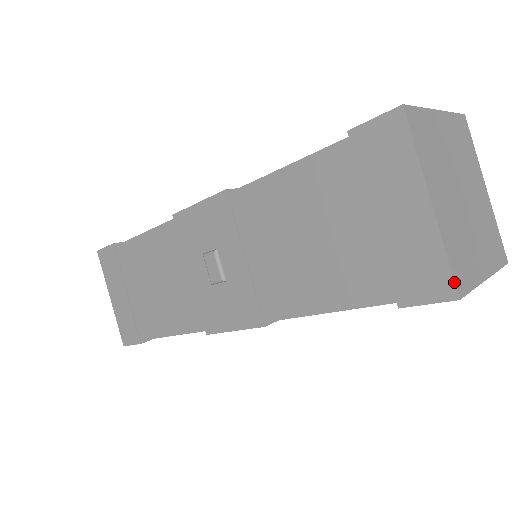
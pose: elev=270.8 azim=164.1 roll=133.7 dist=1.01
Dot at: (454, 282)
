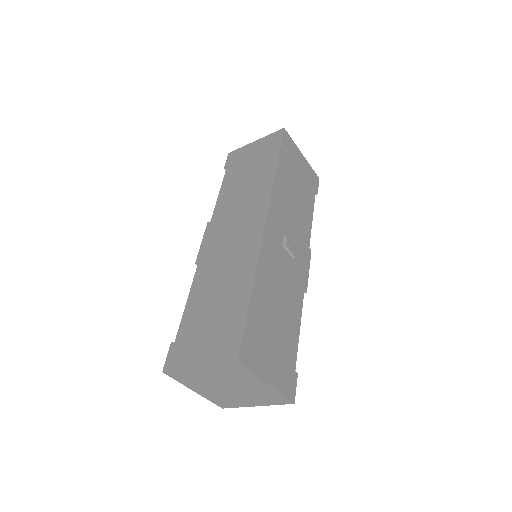
Dot at: (218, 405)
